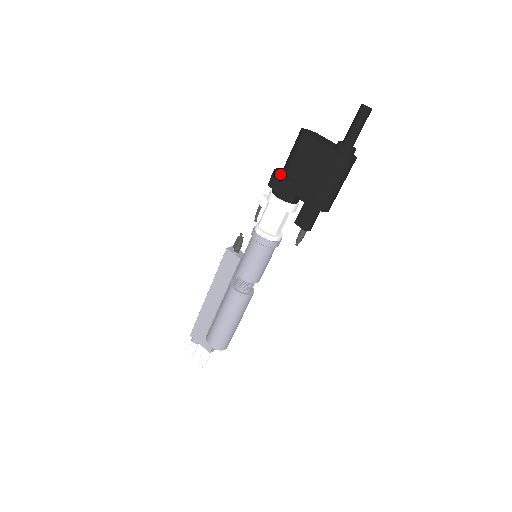
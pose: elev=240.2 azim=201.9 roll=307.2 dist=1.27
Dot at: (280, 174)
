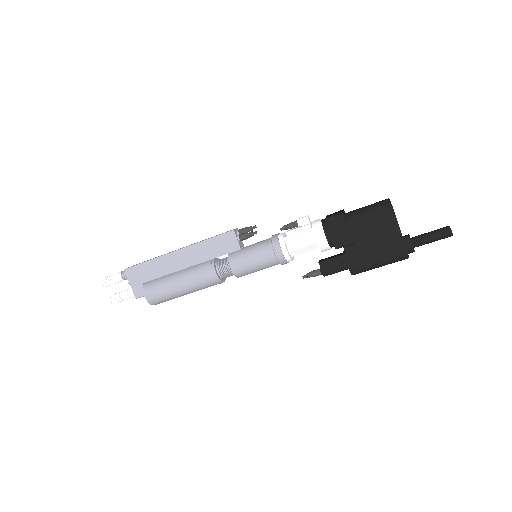
Dot at: (345, 221)
